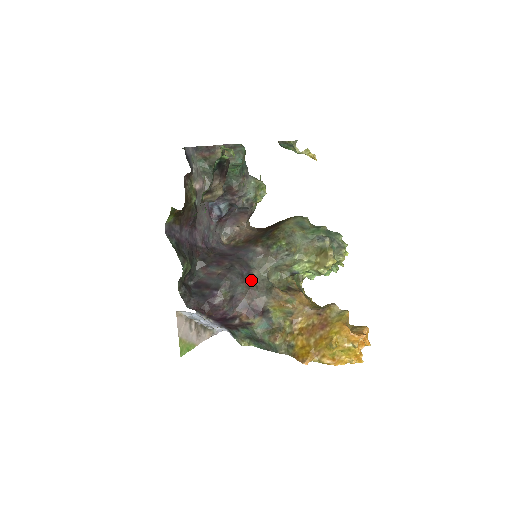
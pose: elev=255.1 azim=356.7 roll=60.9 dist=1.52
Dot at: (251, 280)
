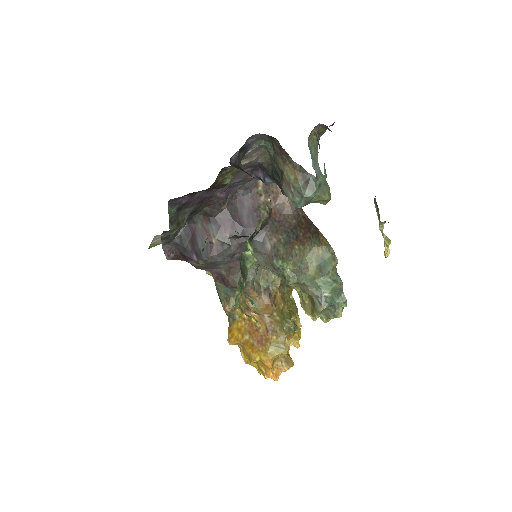
Dot at: (238, 263)
